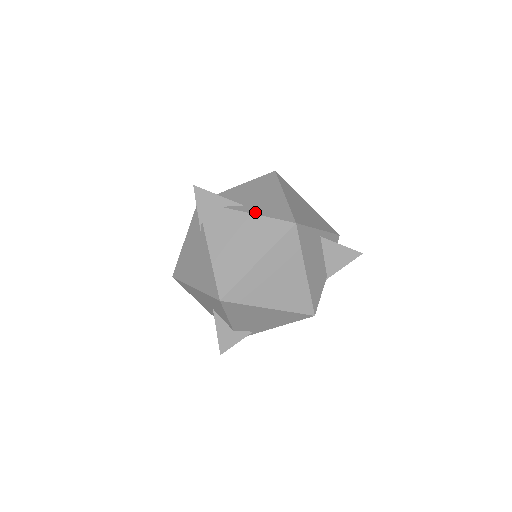
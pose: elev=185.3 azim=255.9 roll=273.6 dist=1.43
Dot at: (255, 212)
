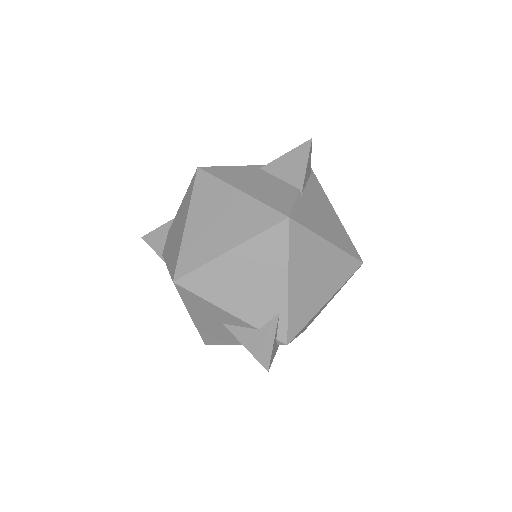
Dot at: occluded
